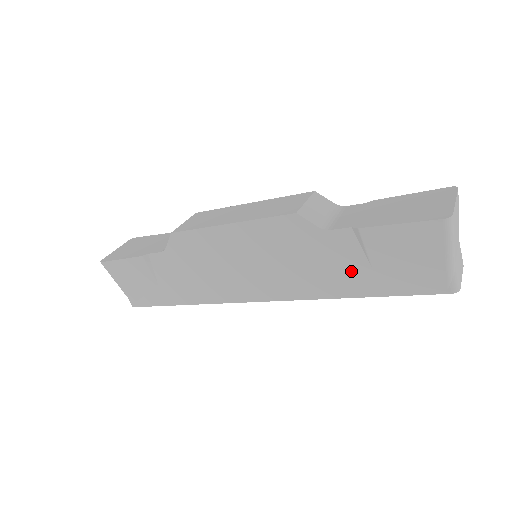
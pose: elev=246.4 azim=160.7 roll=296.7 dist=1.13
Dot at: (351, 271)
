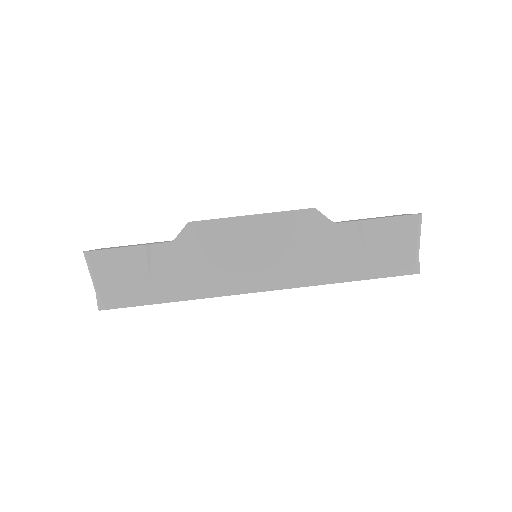
Dot at: (349, 258)
